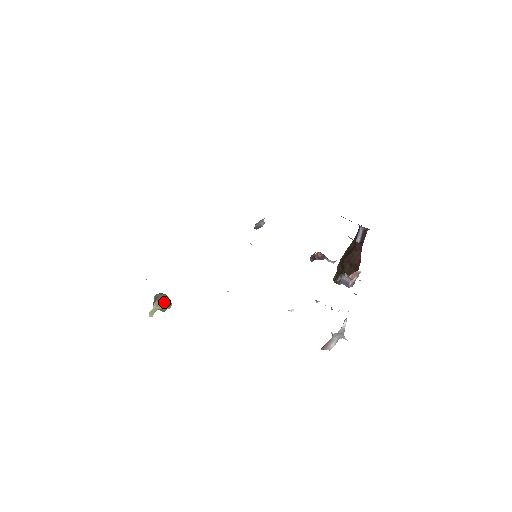
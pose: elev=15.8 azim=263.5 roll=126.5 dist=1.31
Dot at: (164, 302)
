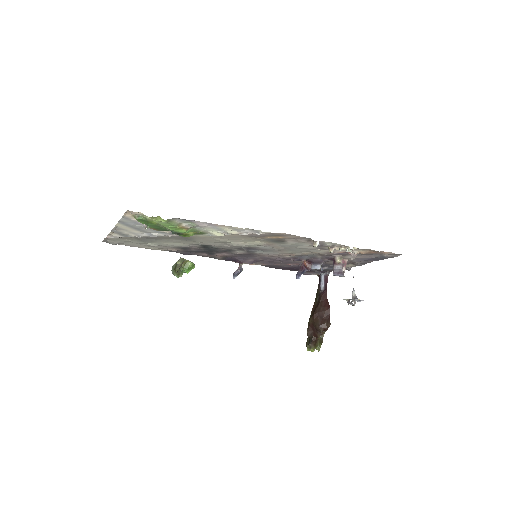
Dot at: (188, 261)
